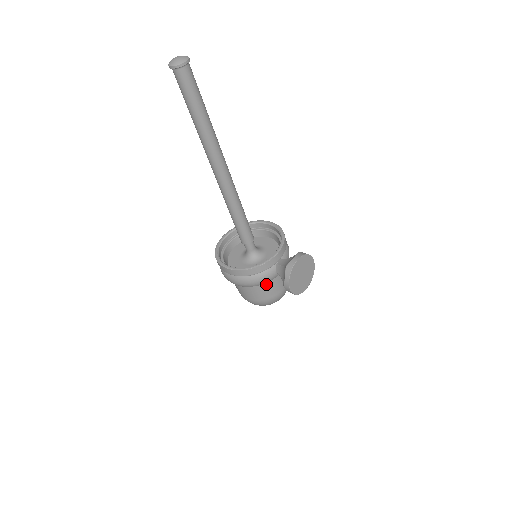
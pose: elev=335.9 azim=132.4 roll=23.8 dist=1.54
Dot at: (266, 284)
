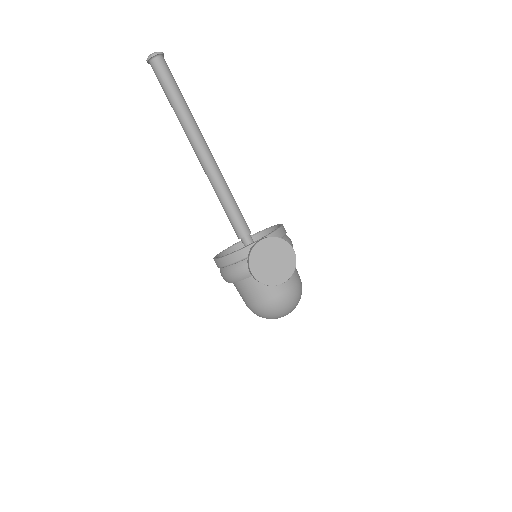
Dot at: (253, 281)
